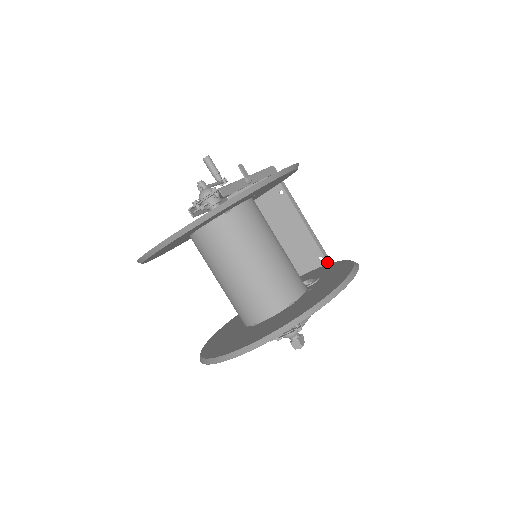
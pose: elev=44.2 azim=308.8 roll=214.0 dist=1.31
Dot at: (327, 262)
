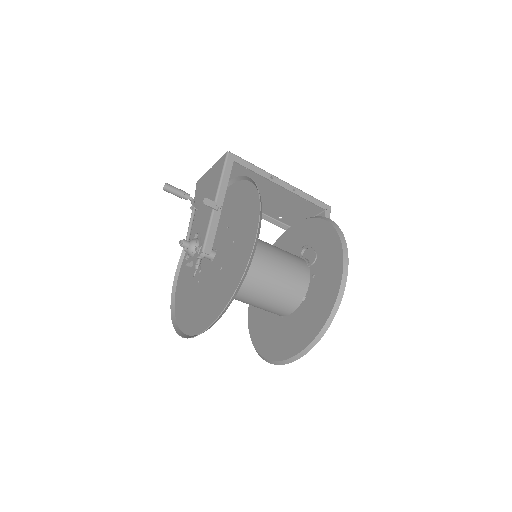
Dot at: occluded
